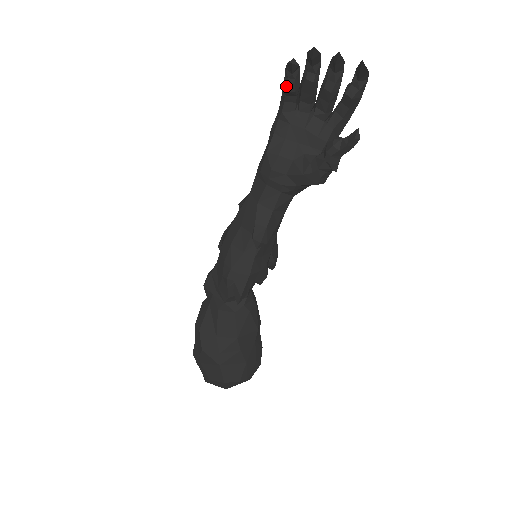
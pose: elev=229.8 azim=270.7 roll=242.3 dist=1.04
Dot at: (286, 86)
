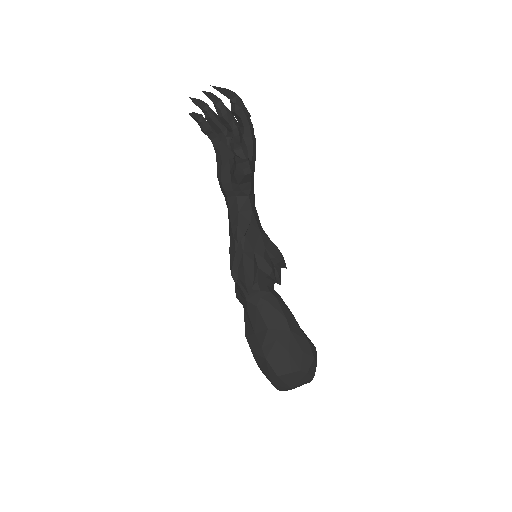
Dot at: (202, 130)
